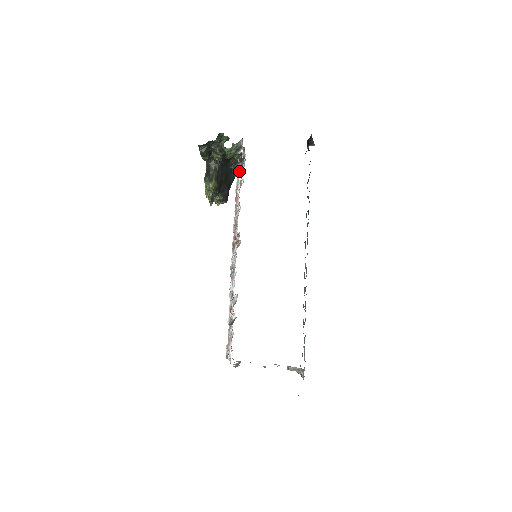
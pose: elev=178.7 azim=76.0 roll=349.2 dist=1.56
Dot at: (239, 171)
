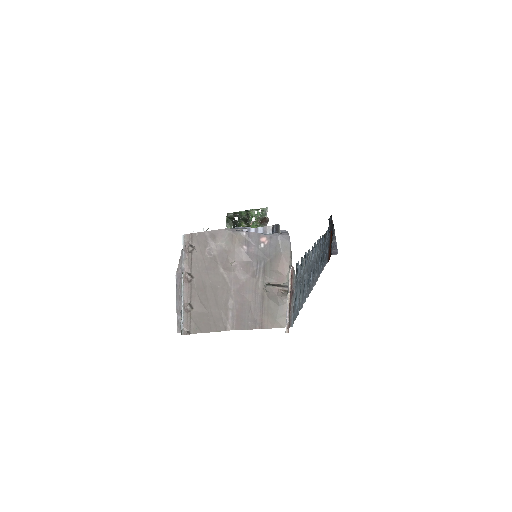
Dot at: occluded
